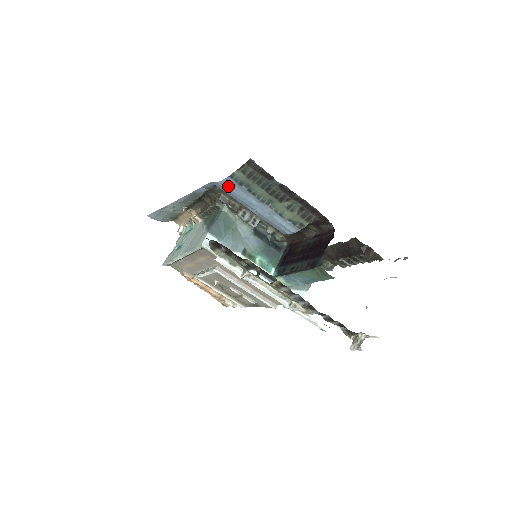
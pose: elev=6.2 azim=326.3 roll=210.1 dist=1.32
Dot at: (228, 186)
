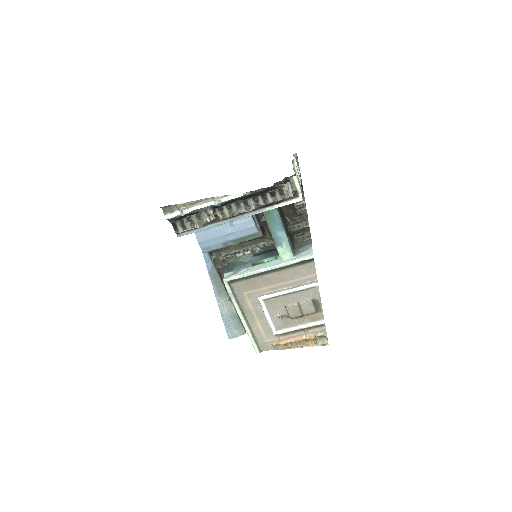
Dot at: (201, 236)
